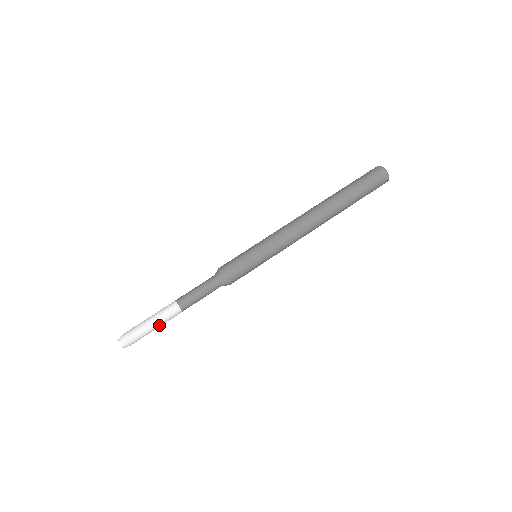
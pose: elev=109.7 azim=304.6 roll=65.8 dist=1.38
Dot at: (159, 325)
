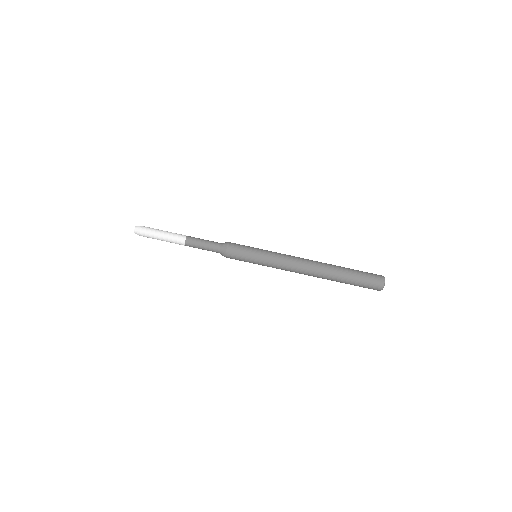
Dot at: occluded
